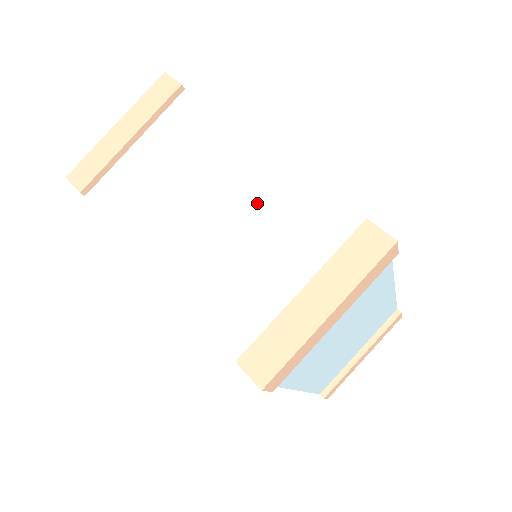
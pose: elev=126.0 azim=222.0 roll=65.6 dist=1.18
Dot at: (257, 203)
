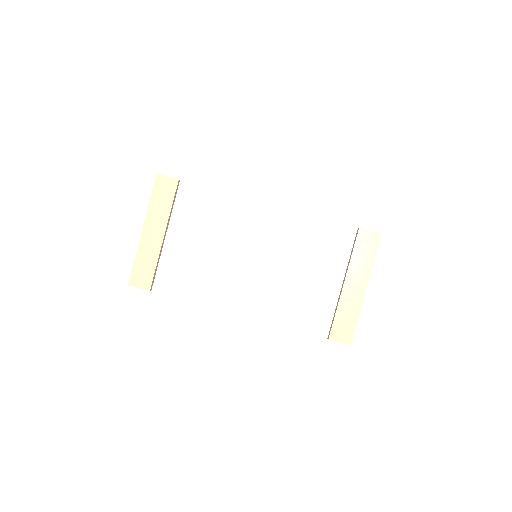
Dot at: (285, 243)
